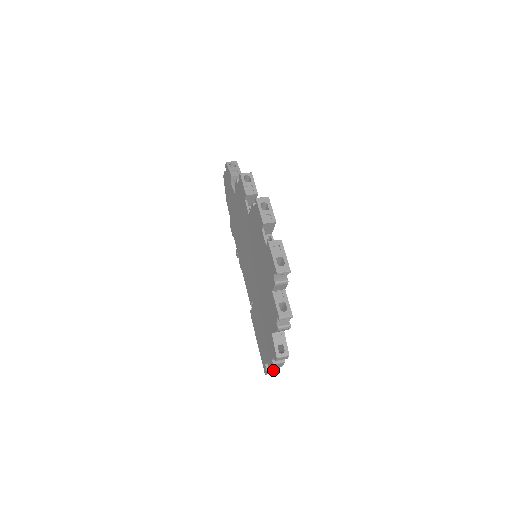
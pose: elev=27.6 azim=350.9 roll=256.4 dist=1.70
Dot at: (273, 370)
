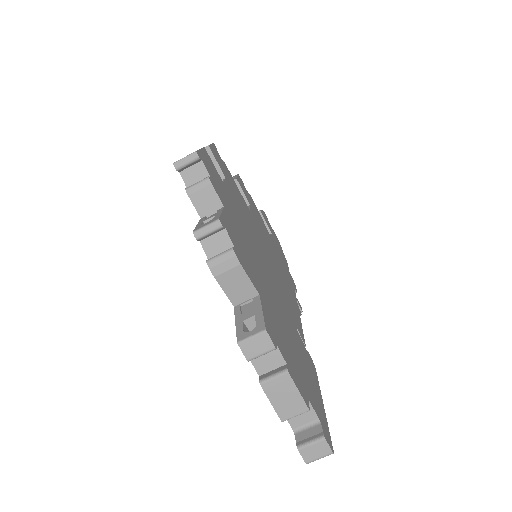
Dot at: (312, 439)
